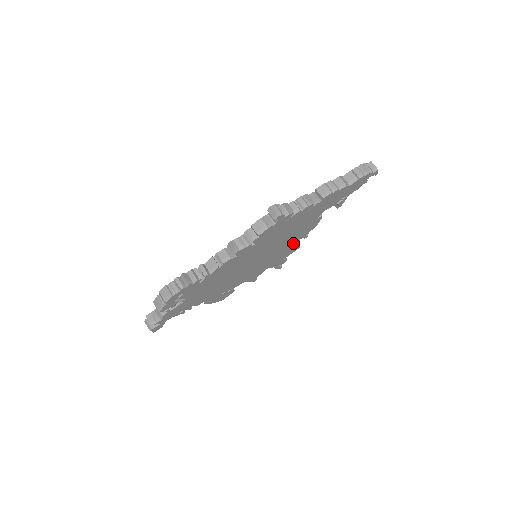
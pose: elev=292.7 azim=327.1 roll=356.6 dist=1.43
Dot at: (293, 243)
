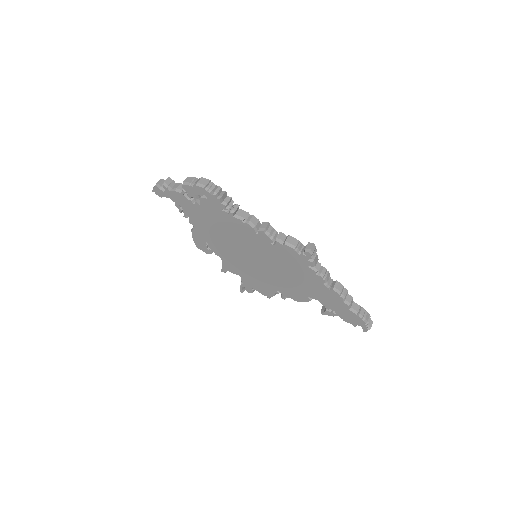
Dot at: (275, 288)
